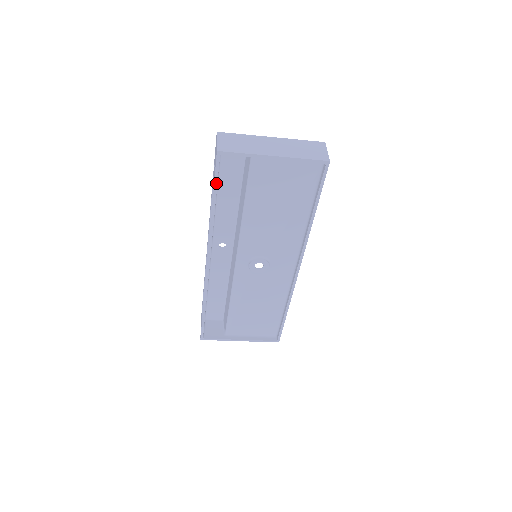
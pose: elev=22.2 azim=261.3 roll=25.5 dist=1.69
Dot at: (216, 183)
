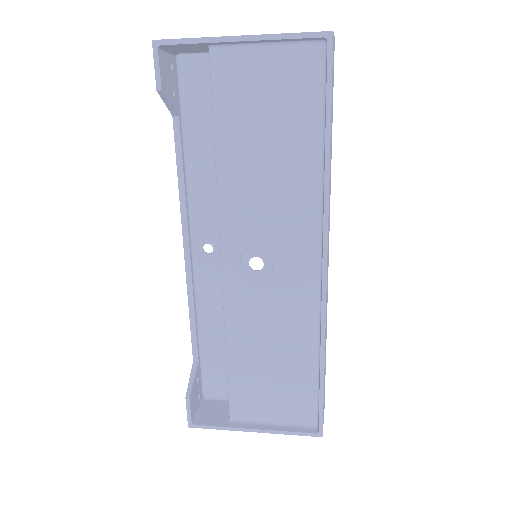
Dot at: (178, 128)
